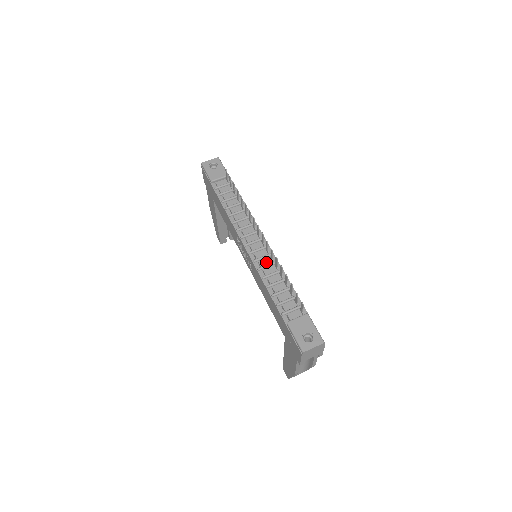
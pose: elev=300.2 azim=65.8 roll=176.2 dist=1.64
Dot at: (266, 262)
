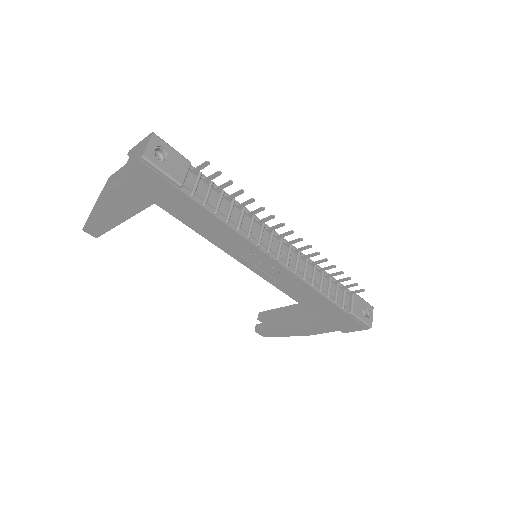
Dot at: (302, 265)
